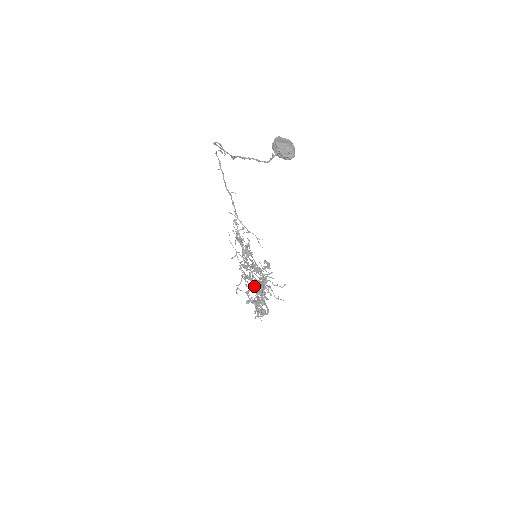
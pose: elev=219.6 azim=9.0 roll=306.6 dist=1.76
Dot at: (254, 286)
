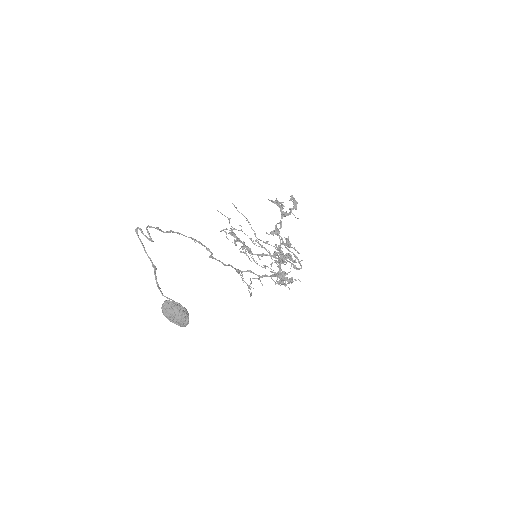
Dot at: occluded
